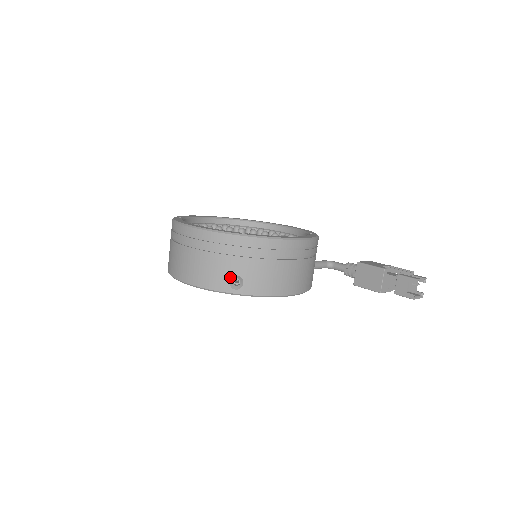
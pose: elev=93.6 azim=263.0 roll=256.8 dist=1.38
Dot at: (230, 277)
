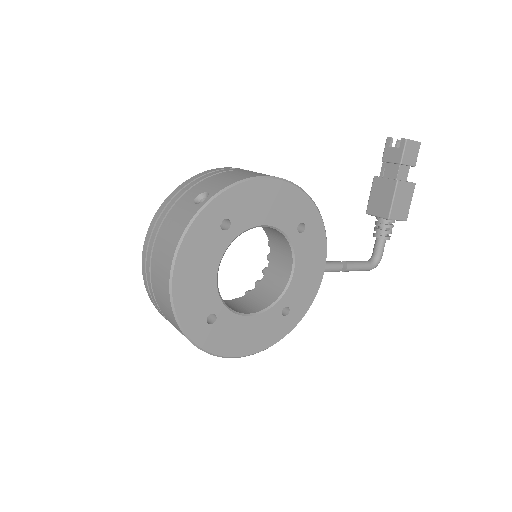
Dot at: (192, 203)
